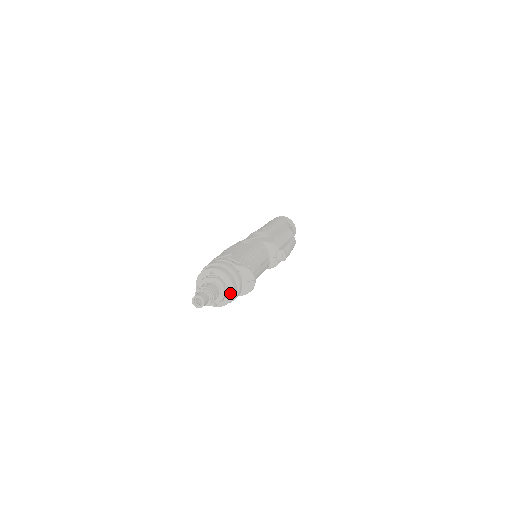
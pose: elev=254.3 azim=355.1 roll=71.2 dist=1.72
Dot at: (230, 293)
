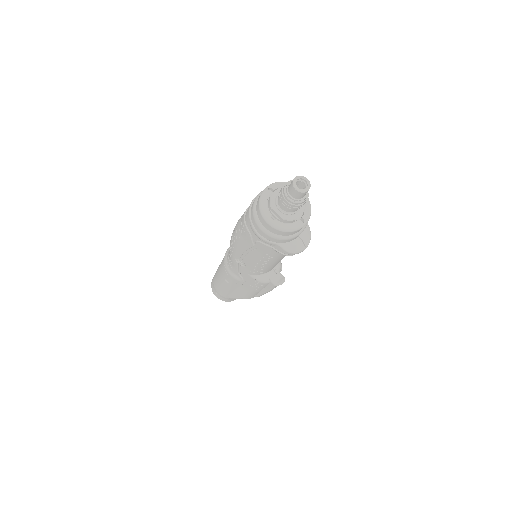
Dot at: (299, 225)
